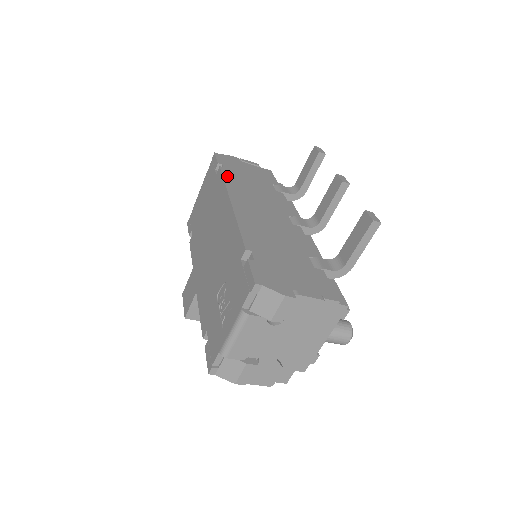
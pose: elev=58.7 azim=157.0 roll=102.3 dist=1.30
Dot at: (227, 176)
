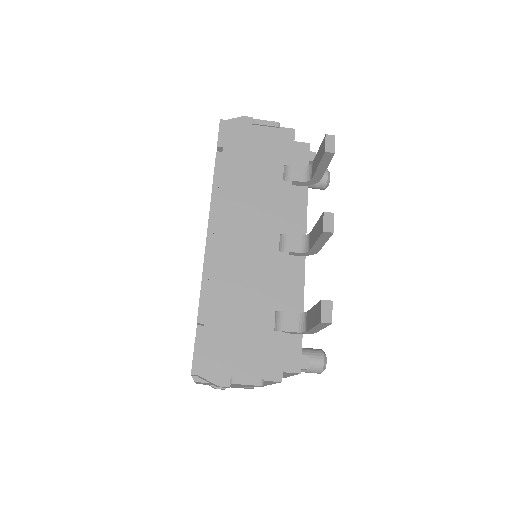
Dot at: (221, 174)
